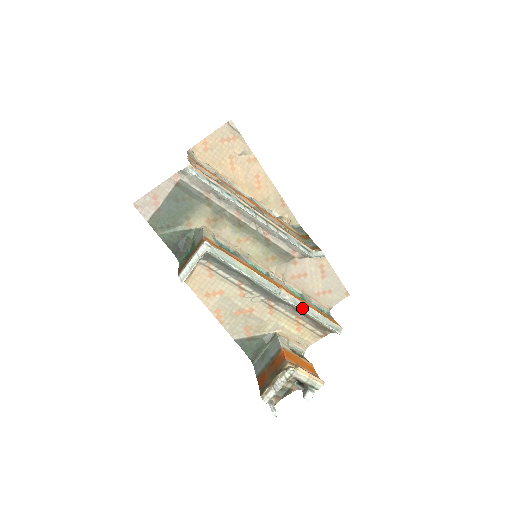
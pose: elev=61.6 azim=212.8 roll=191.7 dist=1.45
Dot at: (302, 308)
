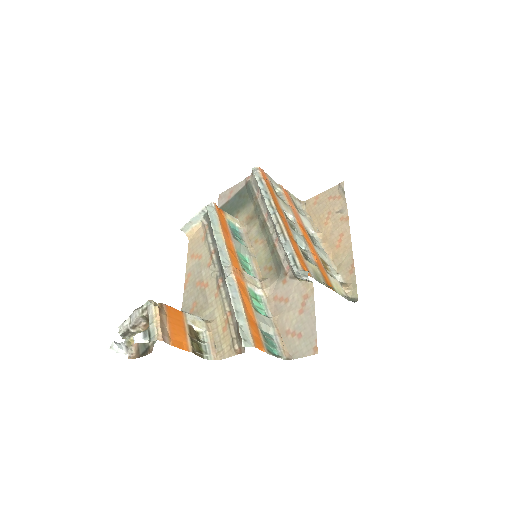
Dot at: (232, 292)
